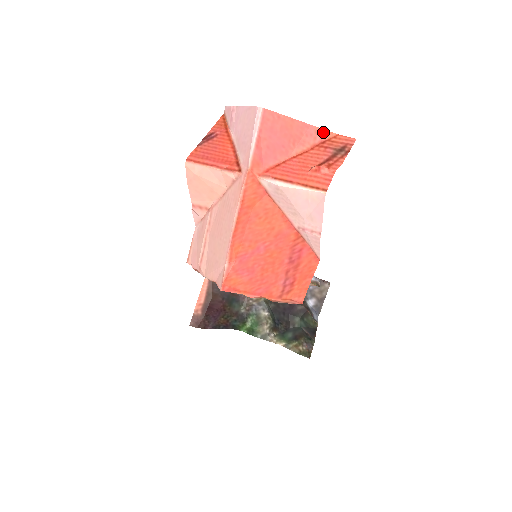
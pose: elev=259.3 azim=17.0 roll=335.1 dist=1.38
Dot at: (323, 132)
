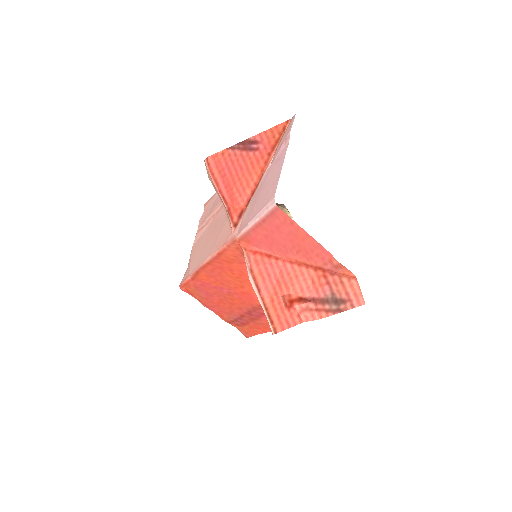
Dot at: (339, 265)
